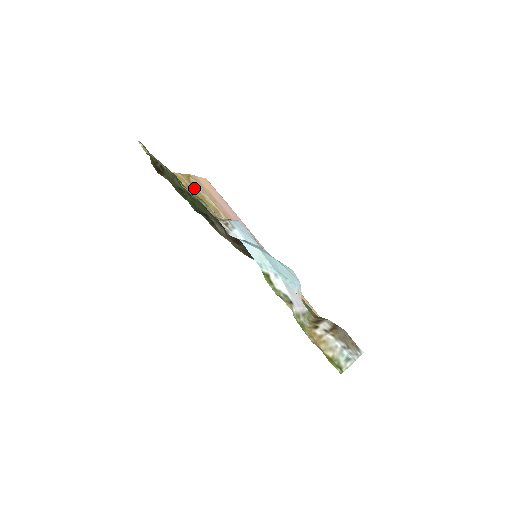
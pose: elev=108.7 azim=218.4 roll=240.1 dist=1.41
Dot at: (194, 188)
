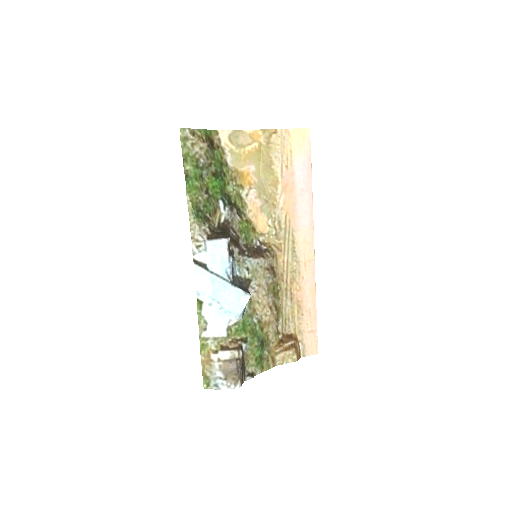
Dot at: (267, 150)
